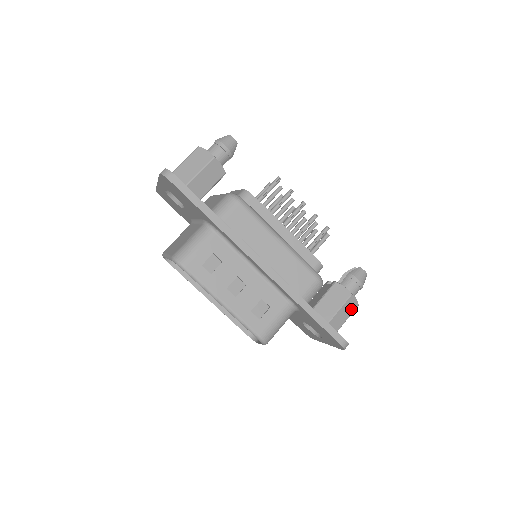
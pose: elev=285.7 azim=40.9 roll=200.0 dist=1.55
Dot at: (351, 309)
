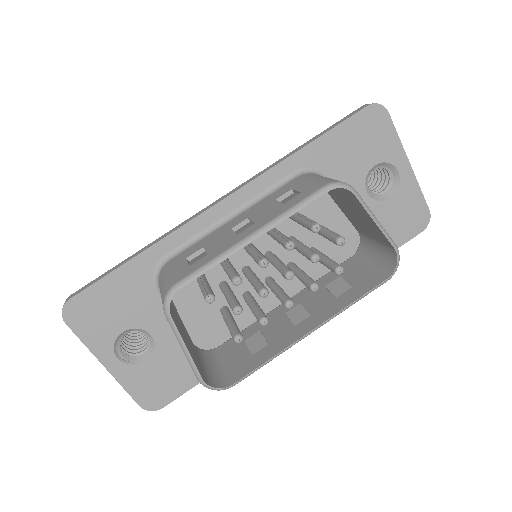
Dot at: occluded
